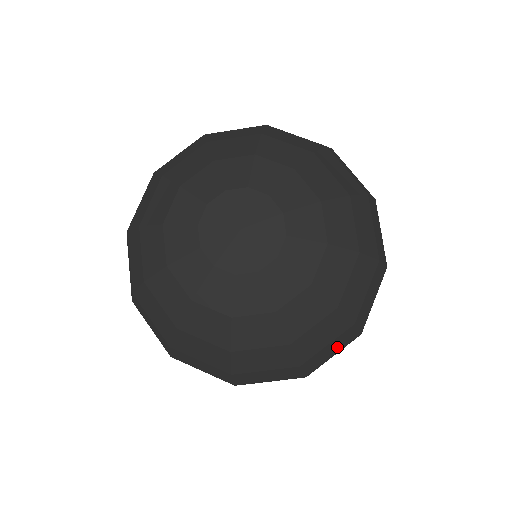
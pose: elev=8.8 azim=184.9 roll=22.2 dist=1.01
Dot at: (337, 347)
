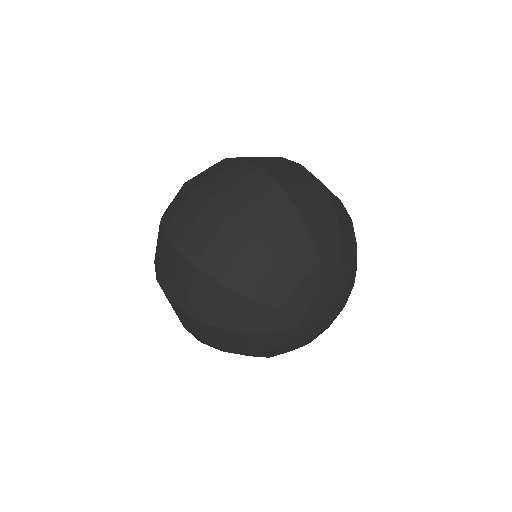
Dot at: occluded
